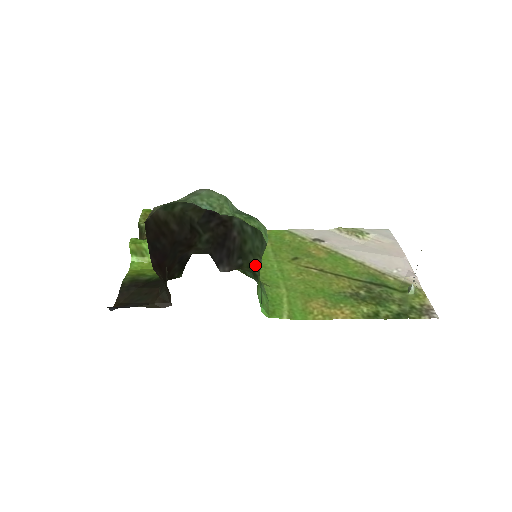
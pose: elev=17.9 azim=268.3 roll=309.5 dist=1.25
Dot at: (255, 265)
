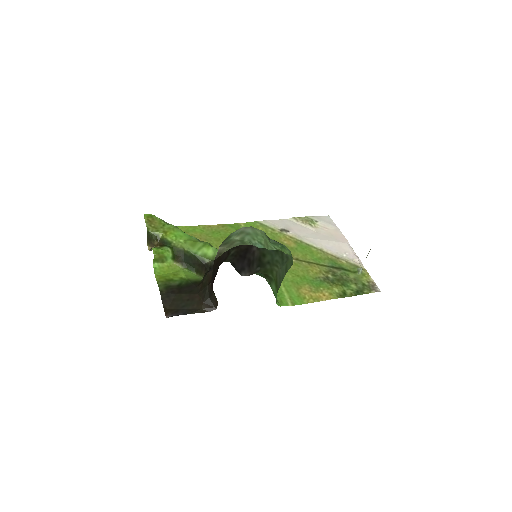
Dot at: (270, 271)
